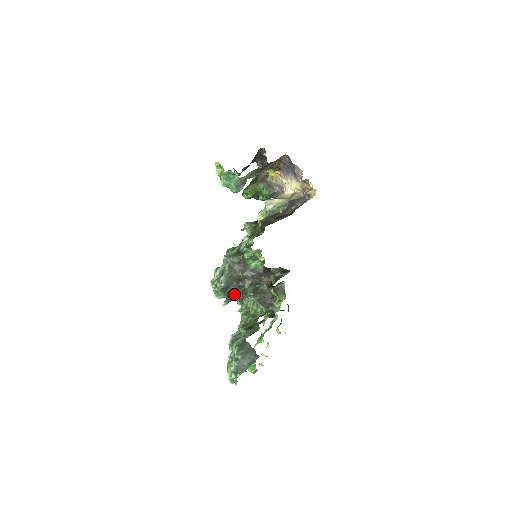
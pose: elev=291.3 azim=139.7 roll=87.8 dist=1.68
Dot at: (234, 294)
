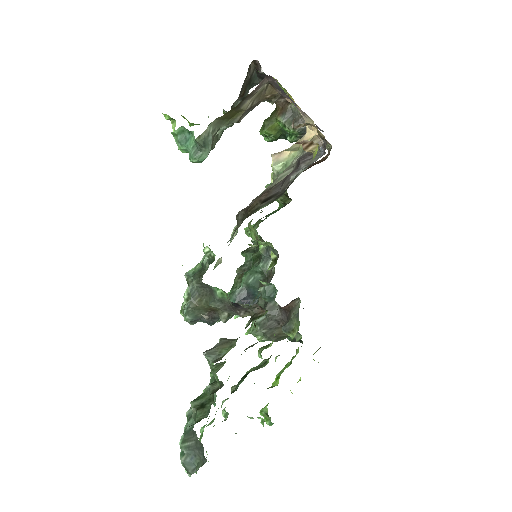
Dot at: (251, 300)
